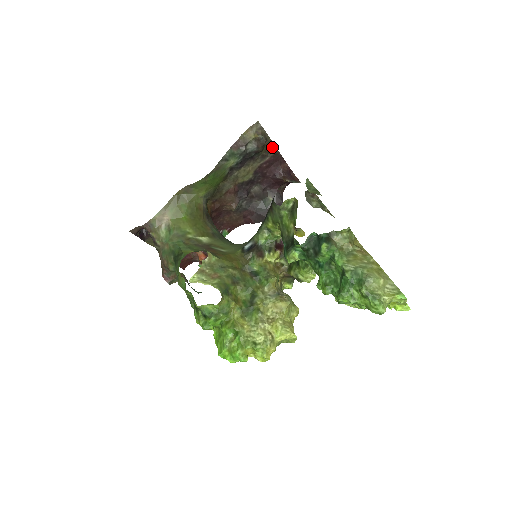
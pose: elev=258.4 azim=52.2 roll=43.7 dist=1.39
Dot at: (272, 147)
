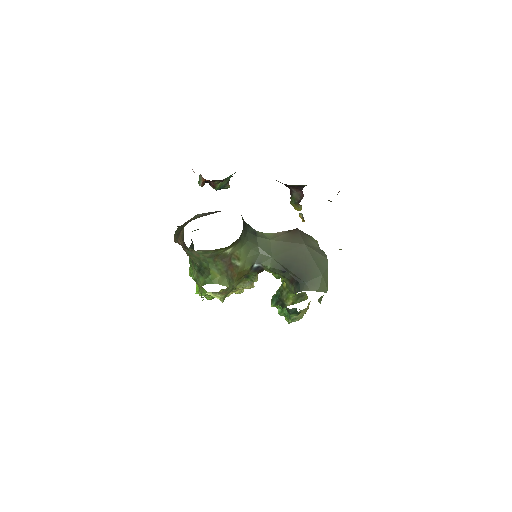
Dot at: occluded
